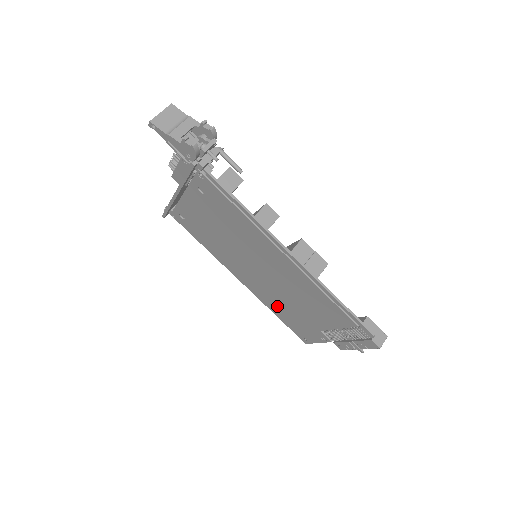
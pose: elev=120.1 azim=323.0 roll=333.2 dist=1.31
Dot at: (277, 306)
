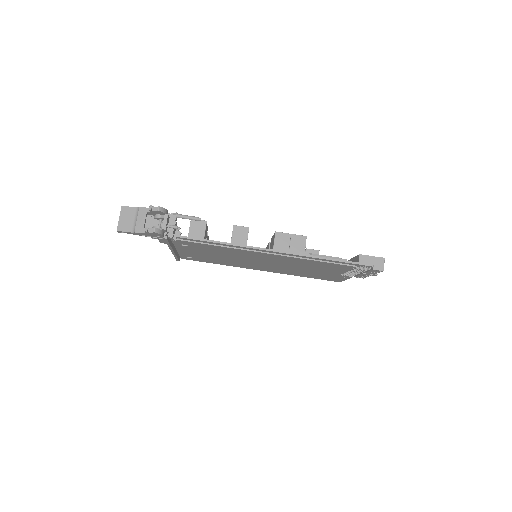
Dot at: (298, 273)
